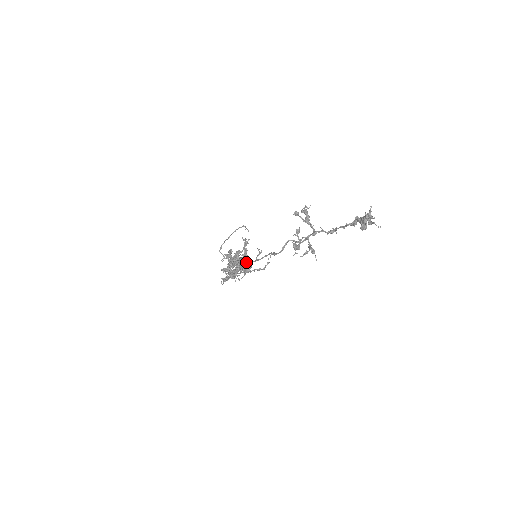
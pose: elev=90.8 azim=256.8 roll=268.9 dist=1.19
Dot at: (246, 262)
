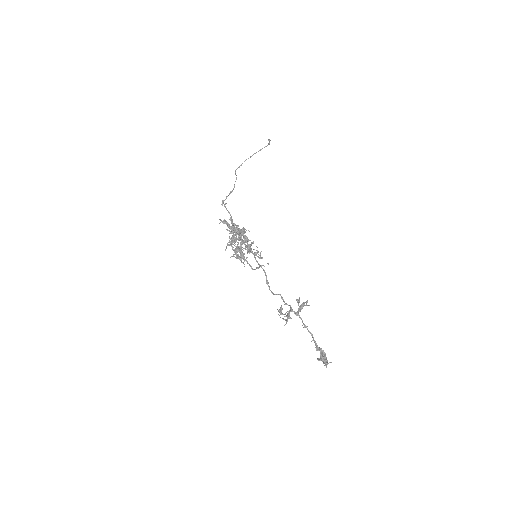
Dot at: (247, 243)
